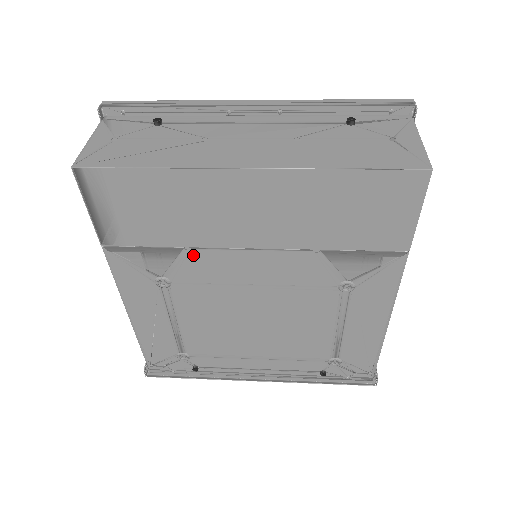
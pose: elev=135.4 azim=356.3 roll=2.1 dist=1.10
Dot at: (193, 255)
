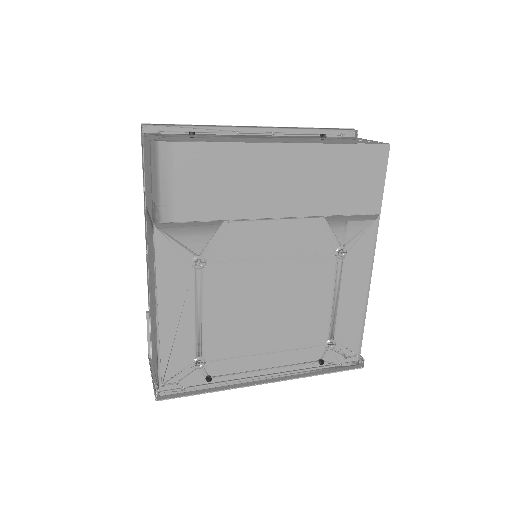
Dot at: (230, 228)
